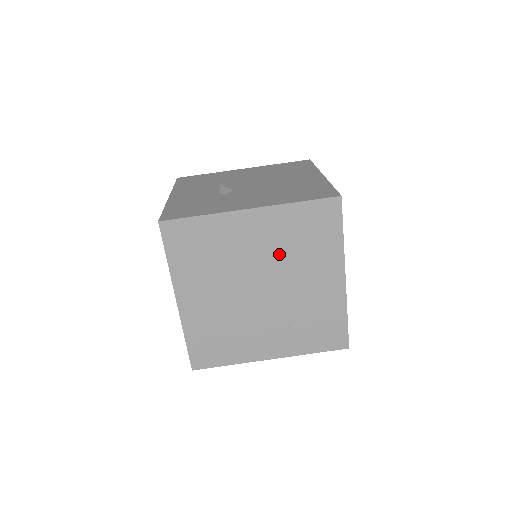
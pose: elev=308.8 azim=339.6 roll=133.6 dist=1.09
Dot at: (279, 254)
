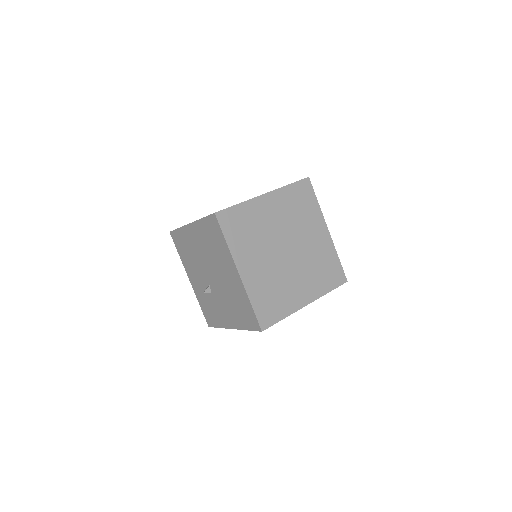
Dot at: occluded
